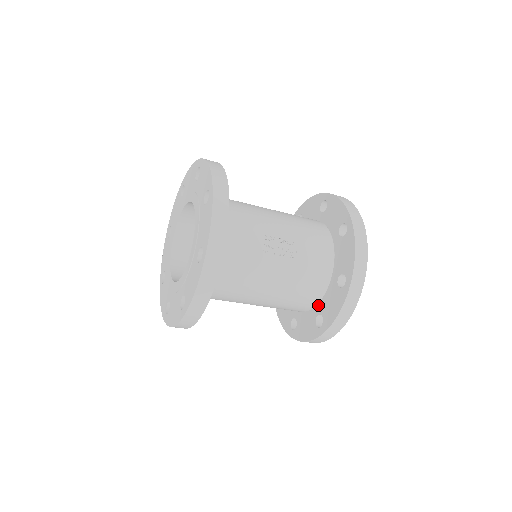
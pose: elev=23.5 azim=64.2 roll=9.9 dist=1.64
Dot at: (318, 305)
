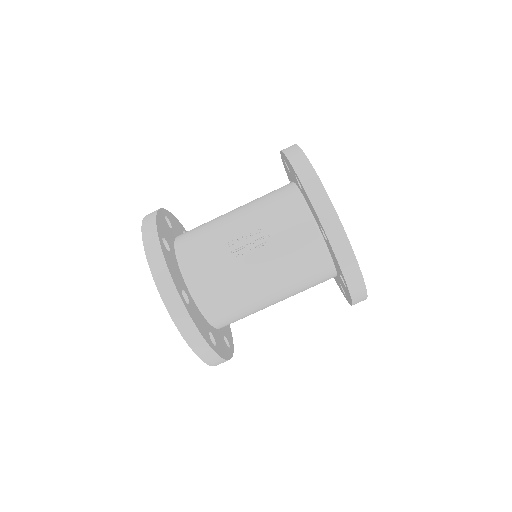
Dot at: (334, 265)
